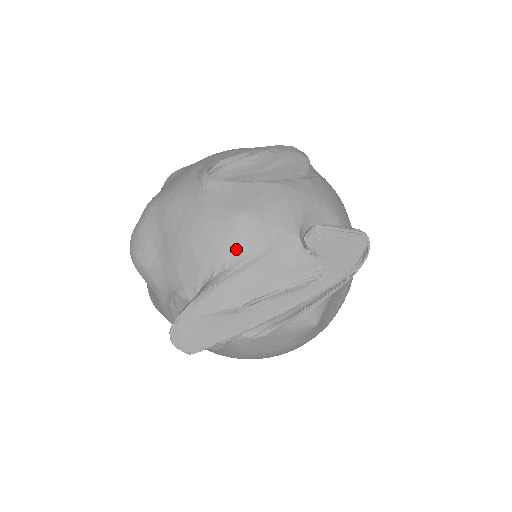
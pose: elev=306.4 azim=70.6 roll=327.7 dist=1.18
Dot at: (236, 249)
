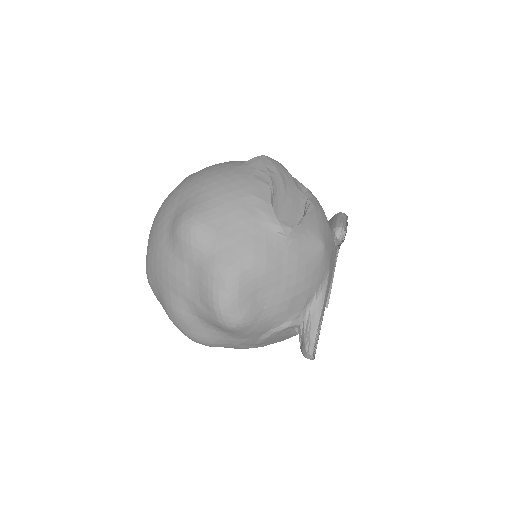
Dot at: (324, 272)
